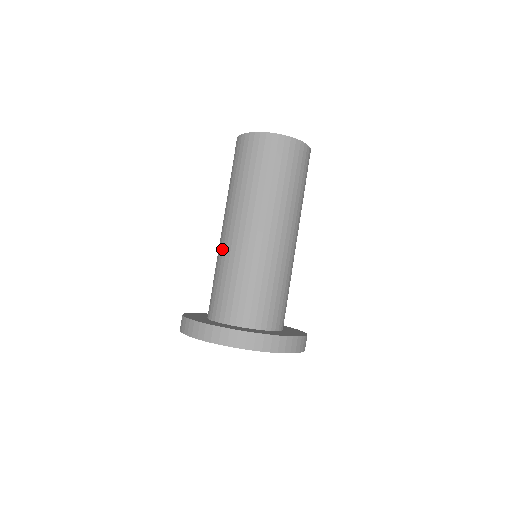
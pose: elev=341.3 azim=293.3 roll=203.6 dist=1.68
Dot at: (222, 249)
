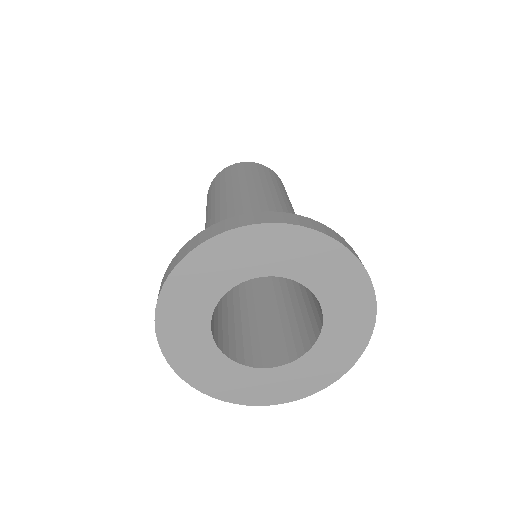
Dot at: (225, 216)
